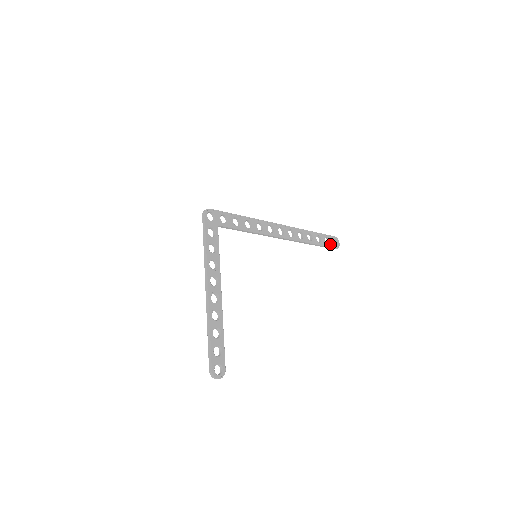
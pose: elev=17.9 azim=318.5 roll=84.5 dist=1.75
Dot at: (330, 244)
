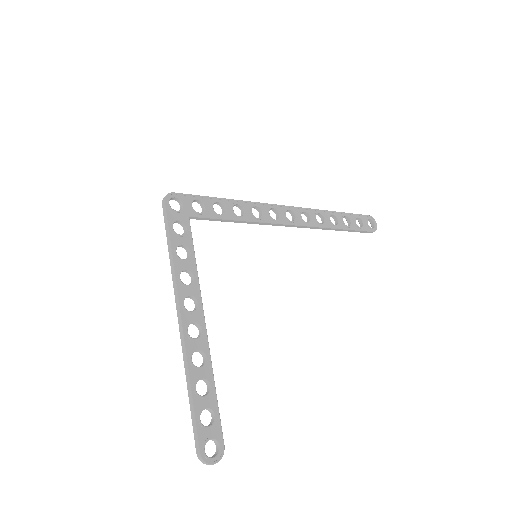
Dot at: (364, 226)
